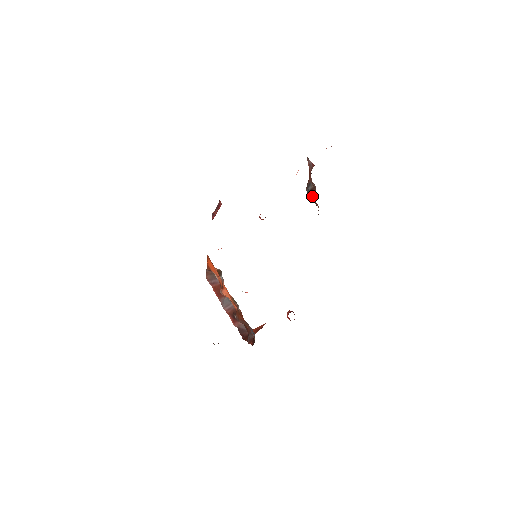
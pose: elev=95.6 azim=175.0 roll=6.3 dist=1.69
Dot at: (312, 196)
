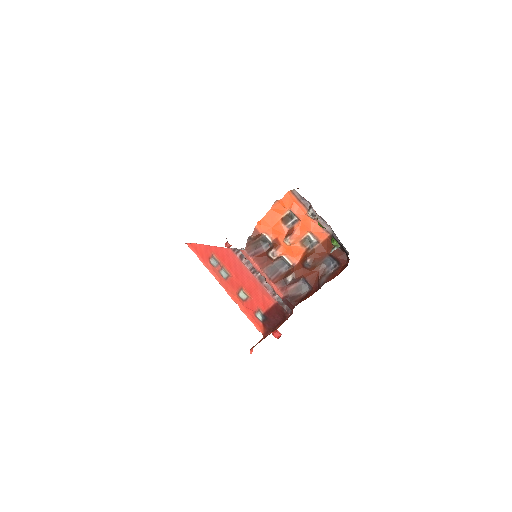
Dot at: occluded
